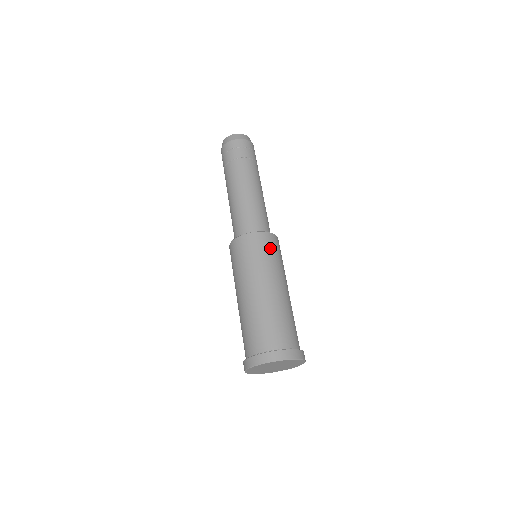
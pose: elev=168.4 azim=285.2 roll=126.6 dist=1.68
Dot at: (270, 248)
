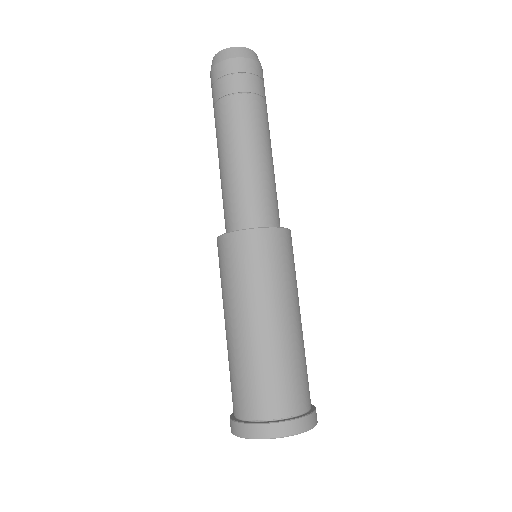
Dot at: occluded
